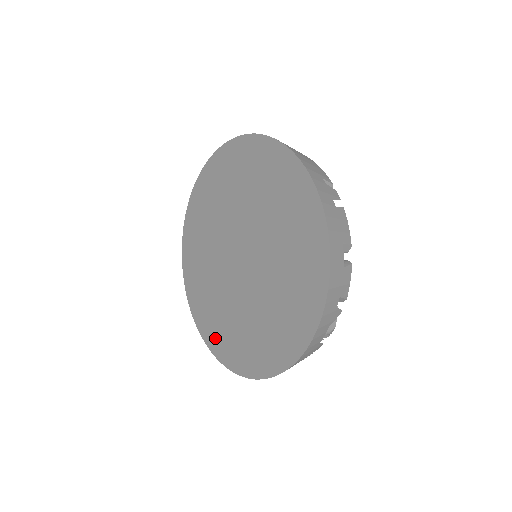
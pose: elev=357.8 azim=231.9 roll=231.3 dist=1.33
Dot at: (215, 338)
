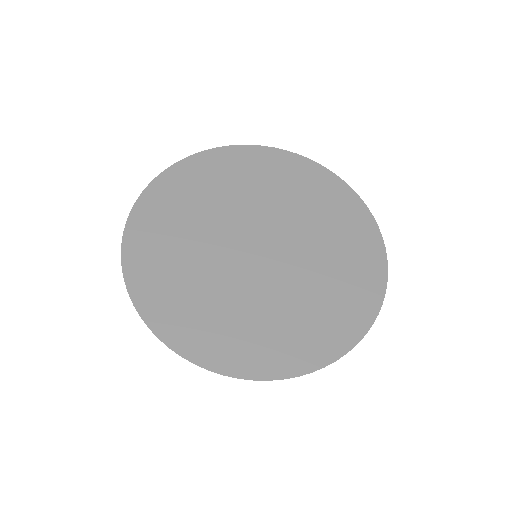
Dot at: (267, 356)
